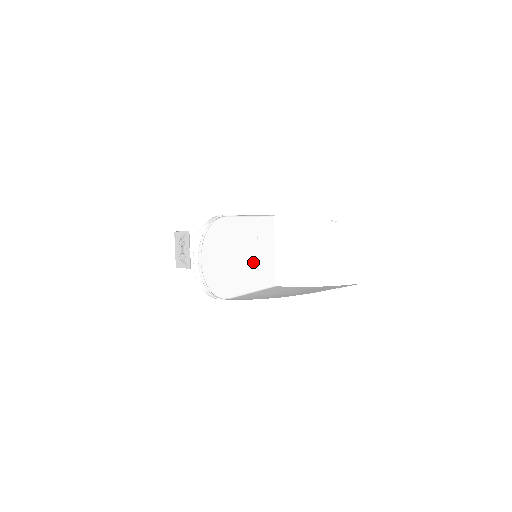
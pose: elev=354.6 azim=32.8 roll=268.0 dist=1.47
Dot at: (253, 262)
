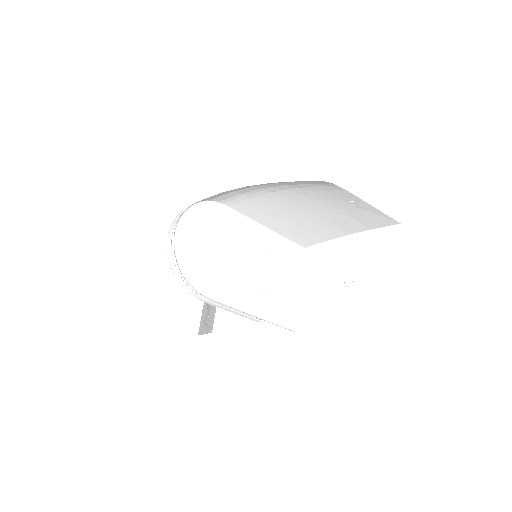
Dot at: (261, 281)
